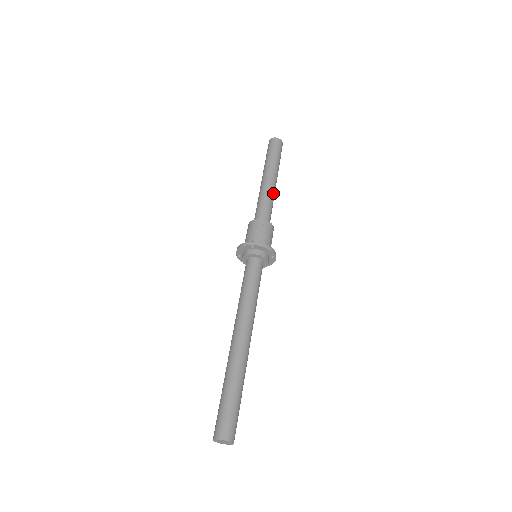
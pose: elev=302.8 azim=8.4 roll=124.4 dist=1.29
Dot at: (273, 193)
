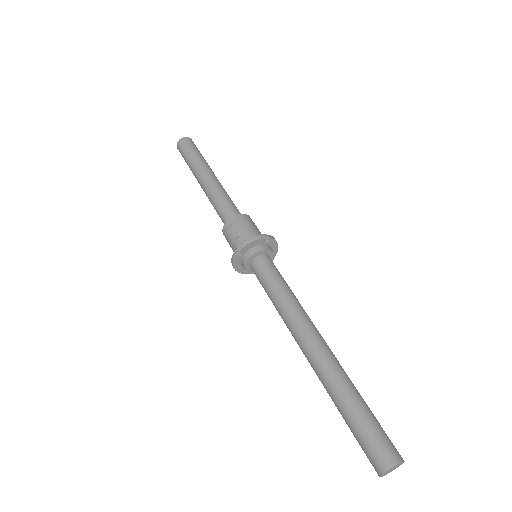
Dot at: (218, 187)
